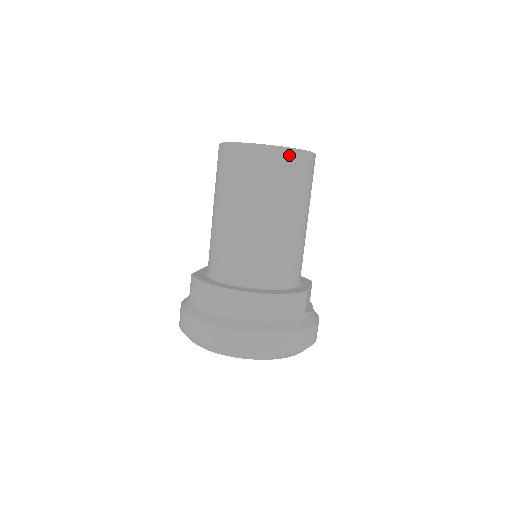
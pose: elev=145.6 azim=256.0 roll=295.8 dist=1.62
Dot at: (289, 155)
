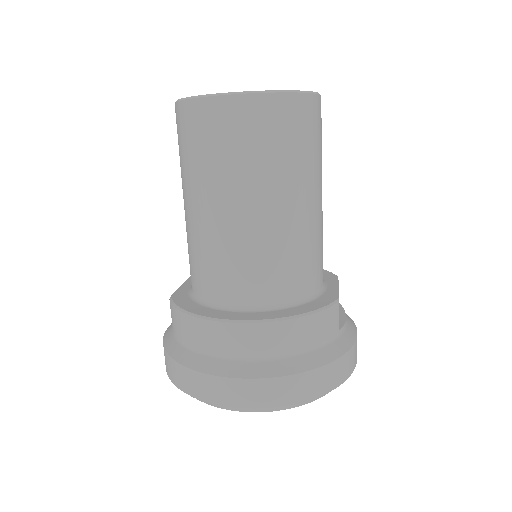
Dot at: (285, 102)
